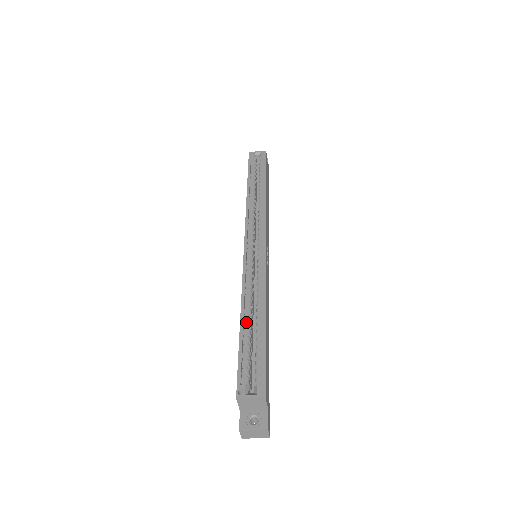
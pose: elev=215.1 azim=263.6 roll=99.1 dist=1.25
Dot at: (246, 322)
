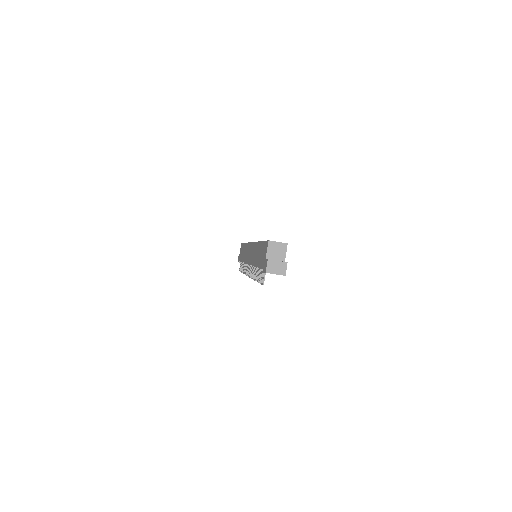
Dot at: occluded
